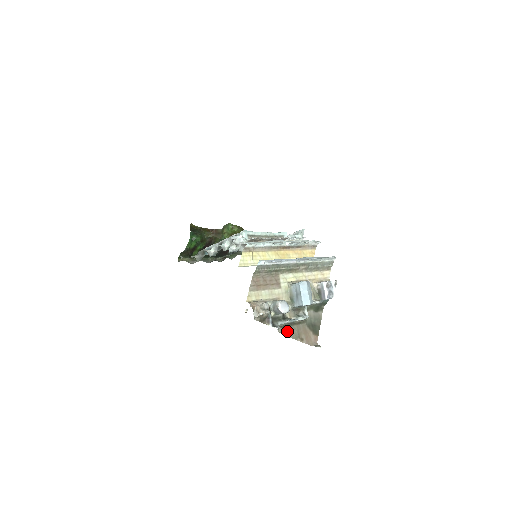
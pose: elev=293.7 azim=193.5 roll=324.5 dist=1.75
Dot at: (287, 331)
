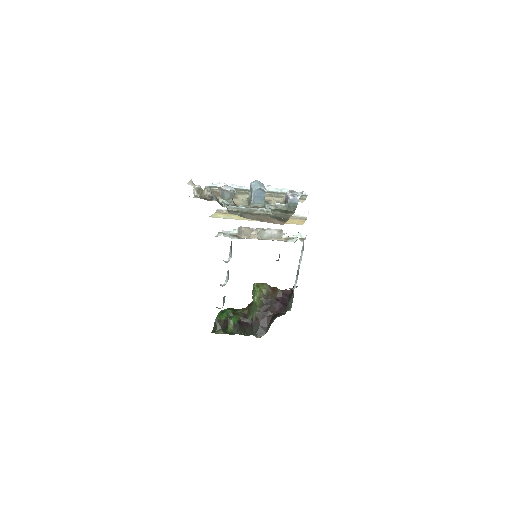
Dot at: (242, 215)
